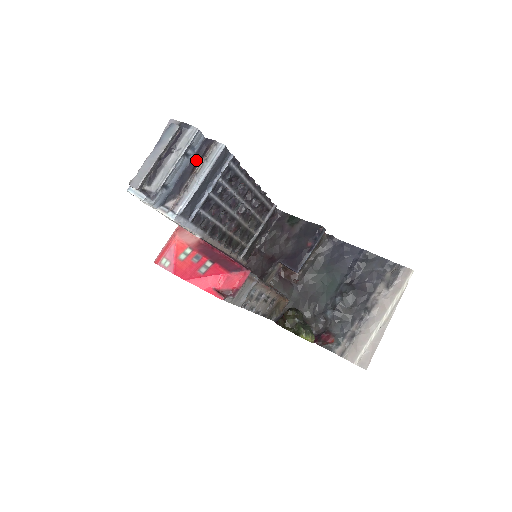
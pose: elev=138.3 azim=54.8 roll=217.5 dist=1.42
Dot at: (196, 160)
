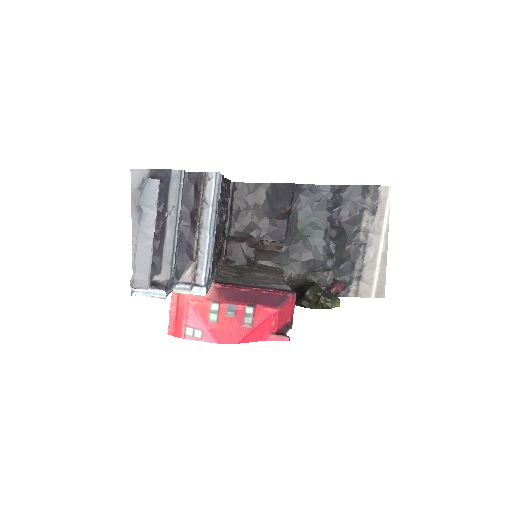
Dot at: (189, 207)
